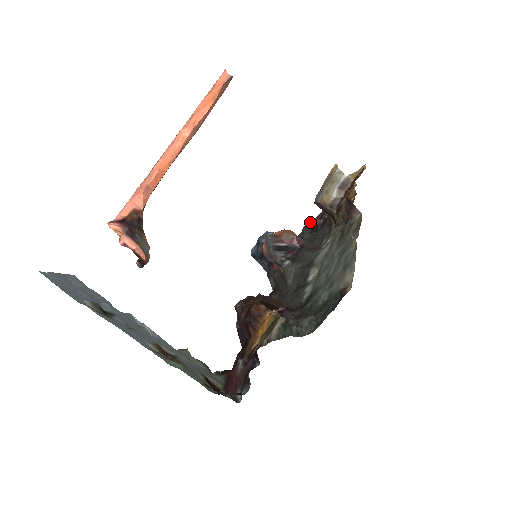
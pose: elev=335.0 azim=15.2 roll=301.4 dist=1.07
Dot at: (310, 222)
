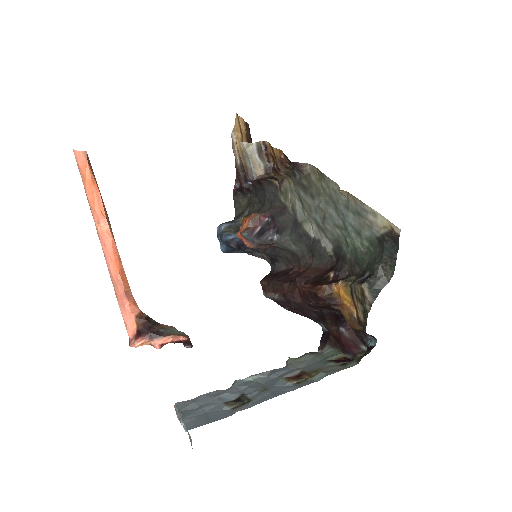
Dot at: (234, 190)
